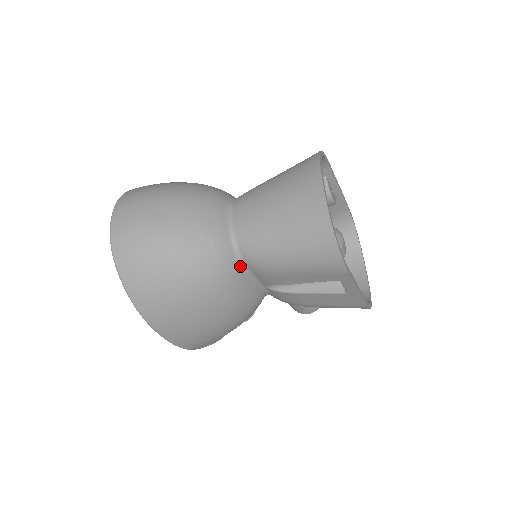
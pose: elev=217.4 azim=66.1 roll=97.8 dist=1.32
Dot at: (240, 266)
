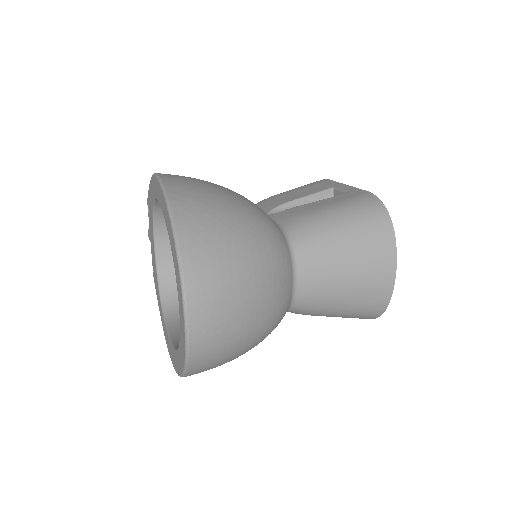
Dot at: occluded
